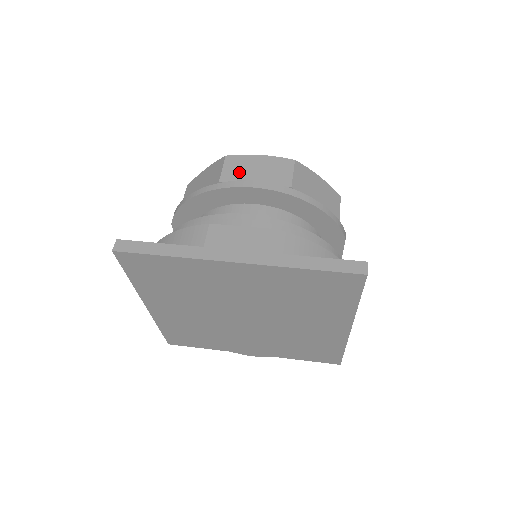
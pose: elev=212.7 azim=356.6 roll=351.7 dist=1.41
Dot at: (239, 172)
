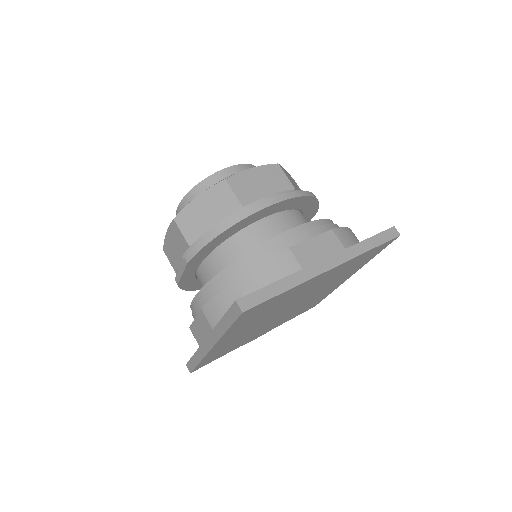
Dot at: (249, 191)
